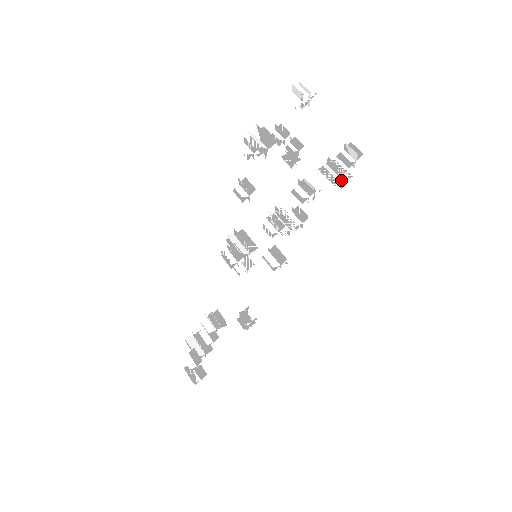
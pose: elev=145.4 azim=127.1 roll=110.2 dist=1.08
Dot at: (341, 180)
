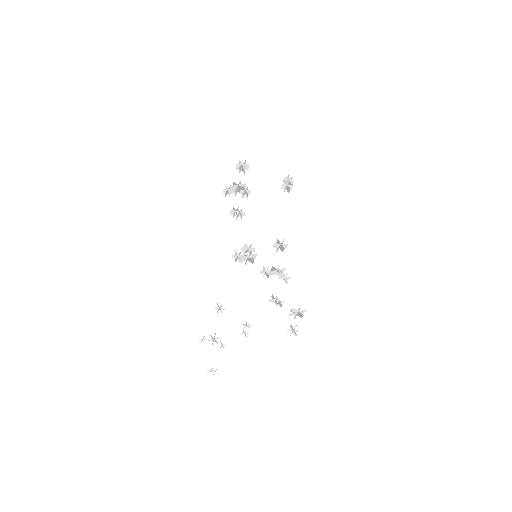
Dot at: occluded
